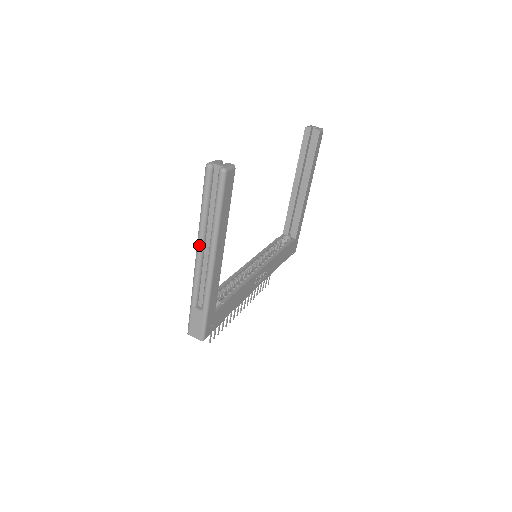
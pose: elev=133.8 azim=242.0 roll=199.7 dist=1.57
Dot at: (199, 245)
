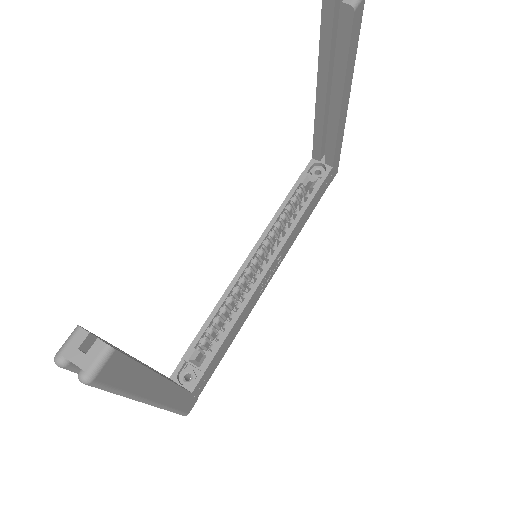
Dot at: occluded
